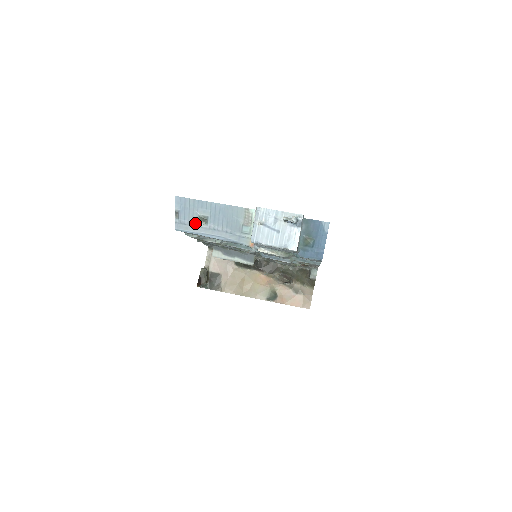
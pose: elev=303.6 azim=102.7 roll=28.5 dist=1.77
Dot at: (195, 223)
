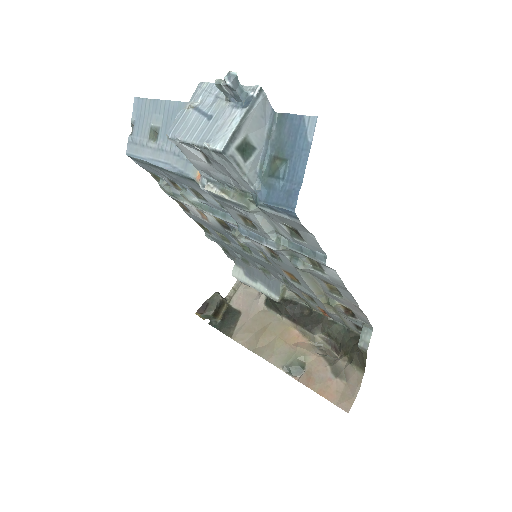
Dot at: (146, 141)
